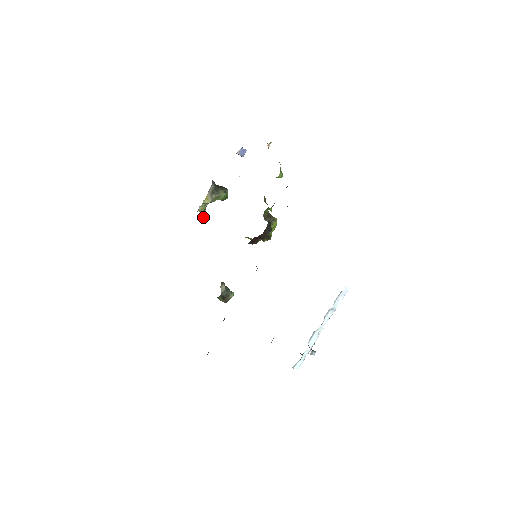
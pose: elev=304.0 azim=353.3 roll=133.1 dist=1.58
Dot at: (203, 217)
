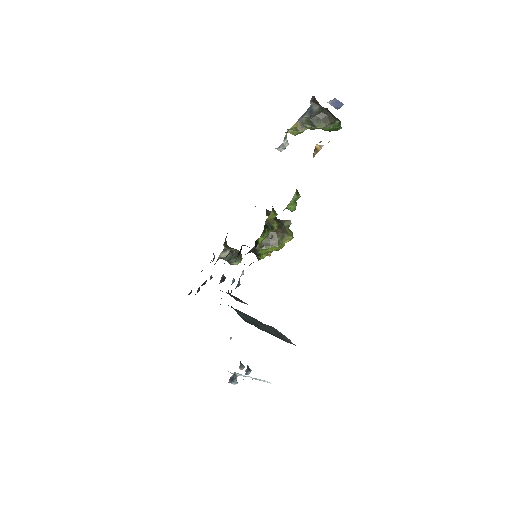
Dot at: (281, 147)
